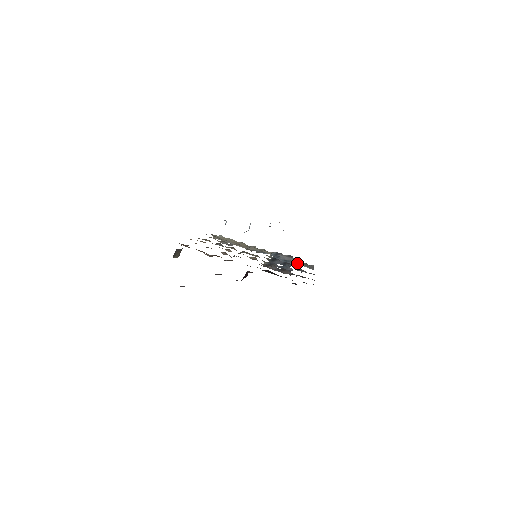
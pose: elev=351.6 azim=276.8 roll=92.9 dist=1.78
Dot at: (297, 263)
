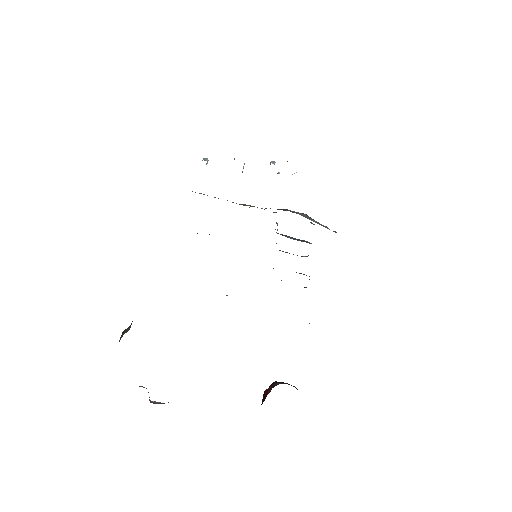
Dot at: (313, 221)
